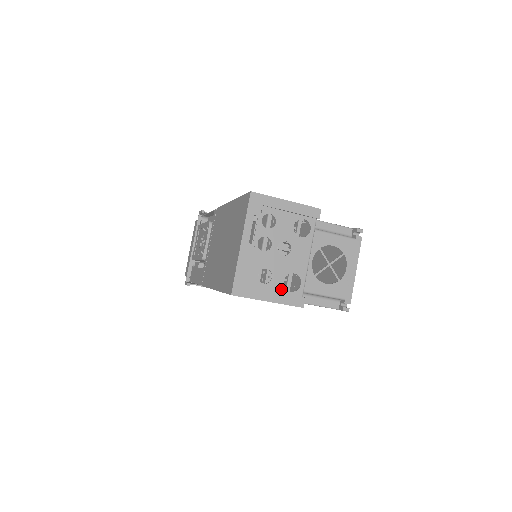
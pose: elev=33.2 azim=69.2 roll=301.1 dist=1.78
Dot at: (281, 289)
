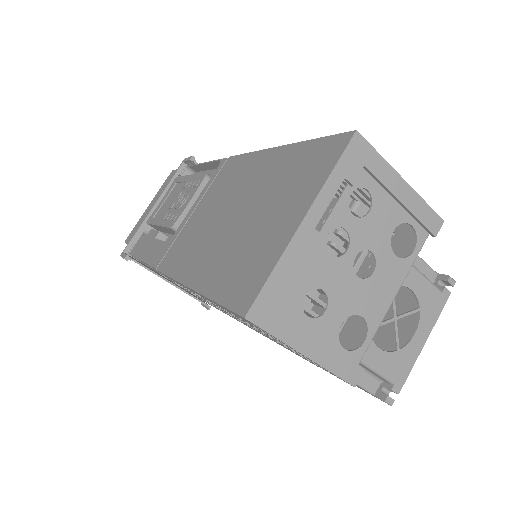
Dot at: (331, 338)
